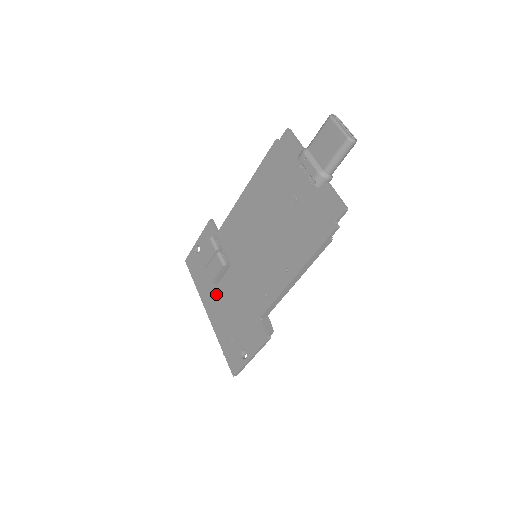
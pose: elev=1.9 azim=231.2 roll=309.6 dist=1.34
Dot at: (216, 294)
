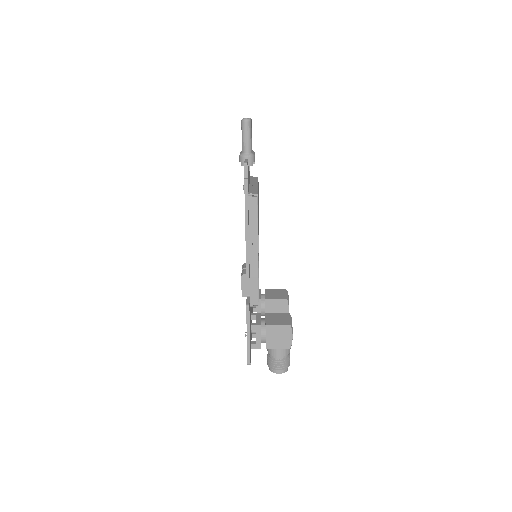
Dot at: occluded
